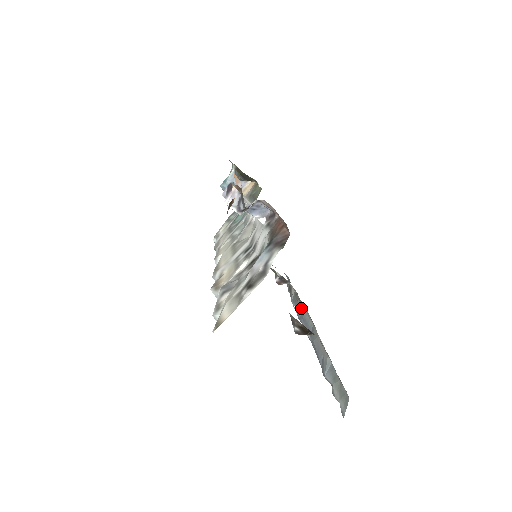
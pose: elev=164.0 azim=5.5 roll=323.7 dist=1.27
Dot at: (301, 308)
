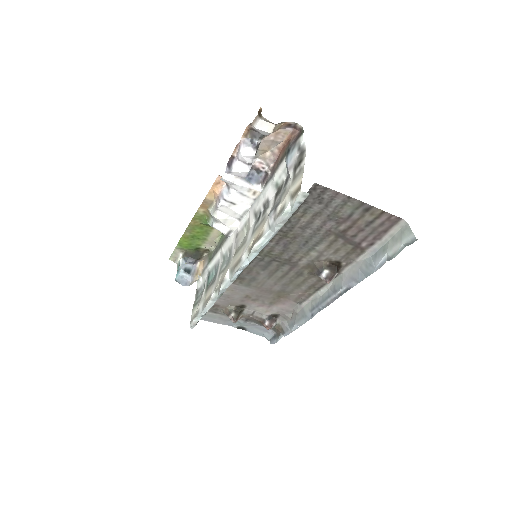
Dot at: (306, 309)
